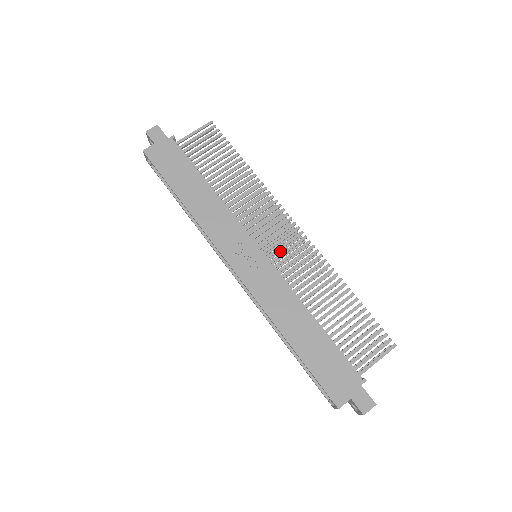
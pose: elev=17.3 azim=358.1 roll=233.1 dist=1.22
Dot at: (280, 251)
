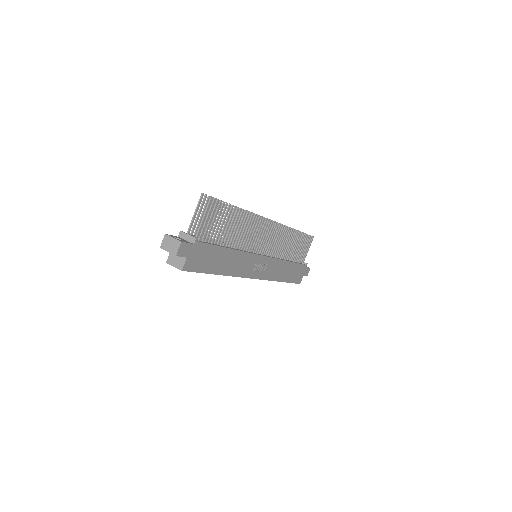
Dot at: occluded
